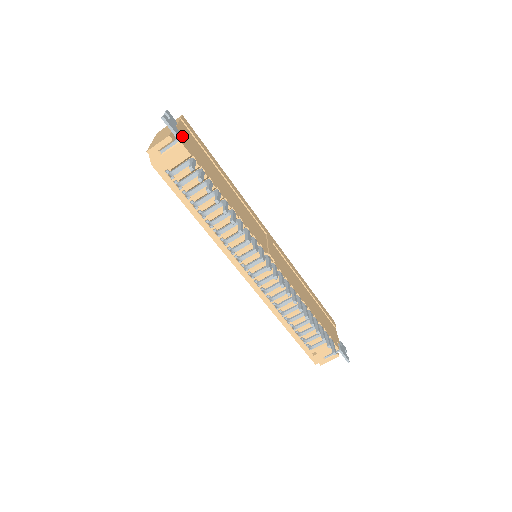
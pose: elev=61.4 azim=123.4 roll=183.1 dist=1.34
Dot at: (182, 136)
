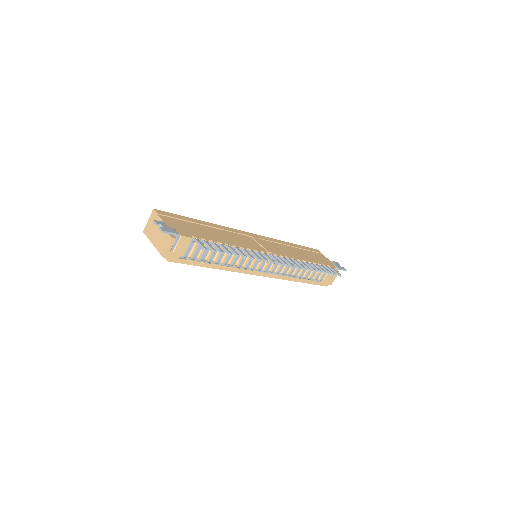
Dot at: (175, 229)
